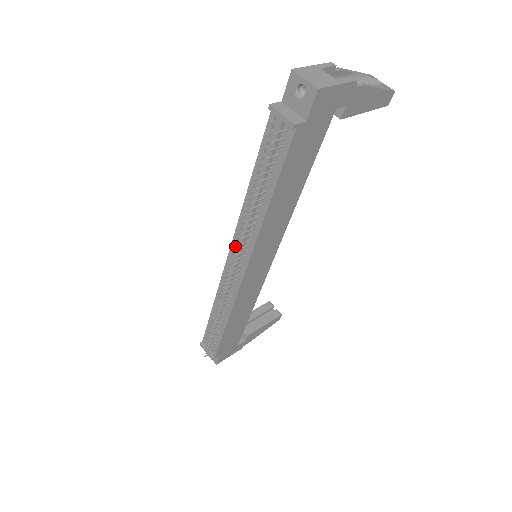
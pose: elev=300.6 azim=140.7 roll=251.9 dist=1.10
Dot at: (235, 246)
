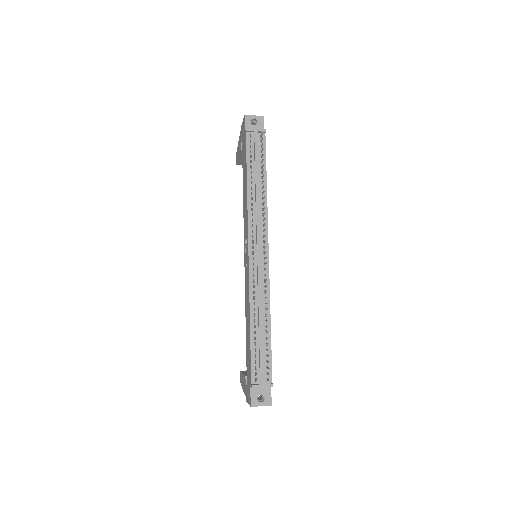
Dot at: (252, 238)
